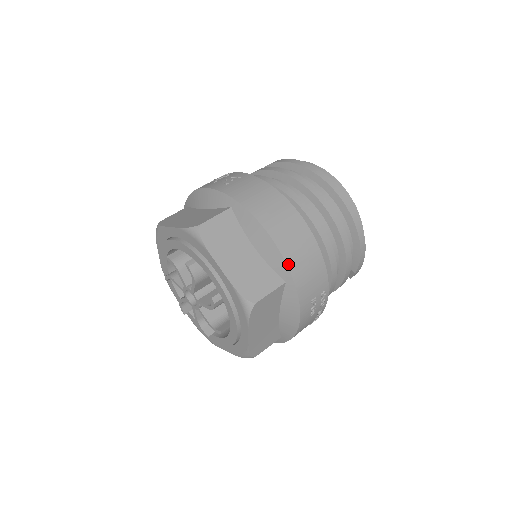
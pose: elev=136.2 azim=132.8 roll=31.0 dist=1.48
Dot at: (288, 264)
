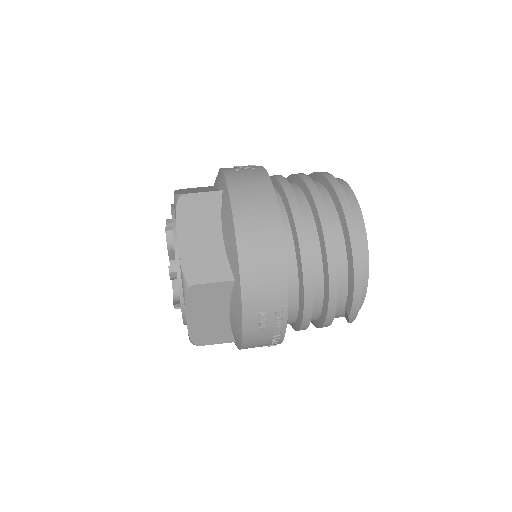
Dot at: (240, 262)
